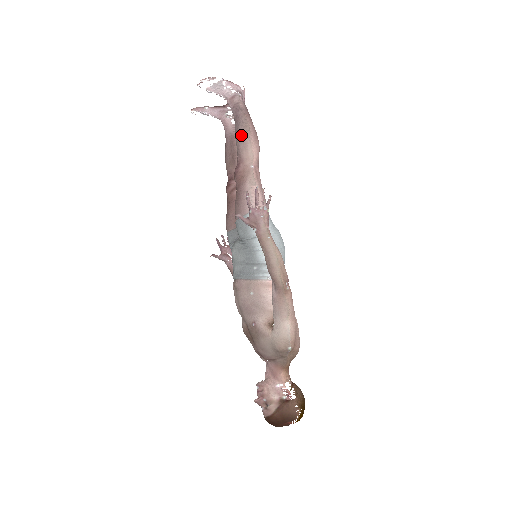
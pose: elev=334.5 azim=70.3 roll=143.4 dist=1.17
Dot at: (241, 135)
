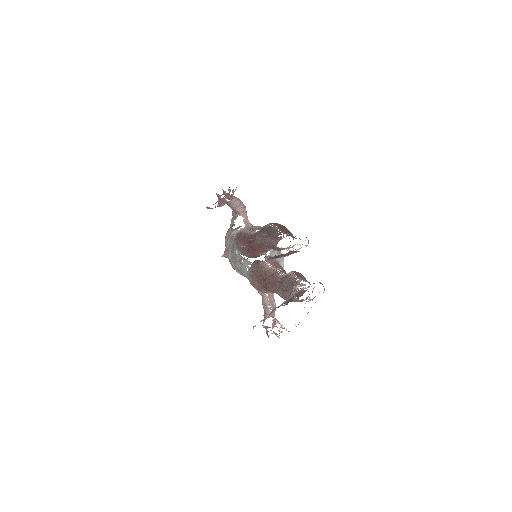
Dot at: occluded
